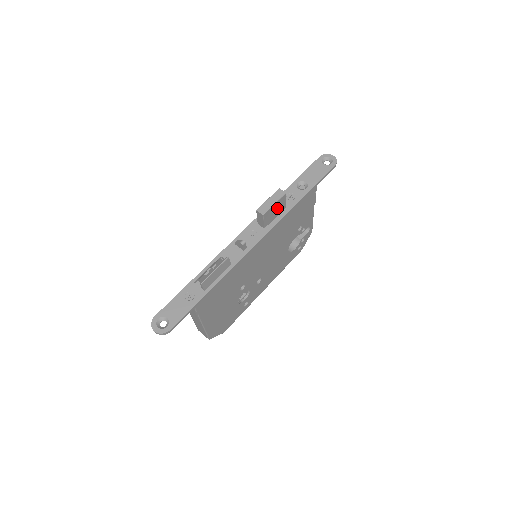
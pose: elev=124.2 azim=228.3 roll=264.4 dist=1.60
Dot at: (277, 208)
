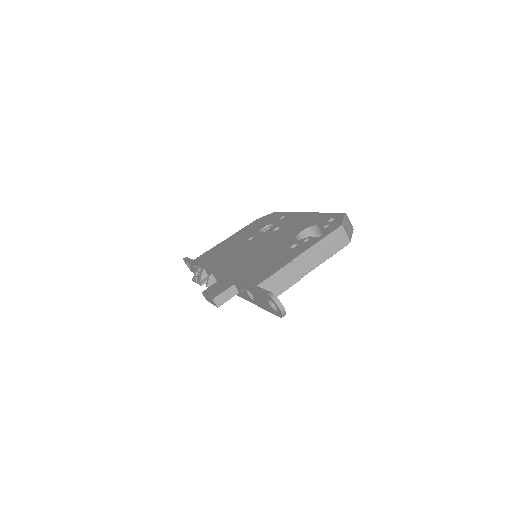
Dot at: occluded
